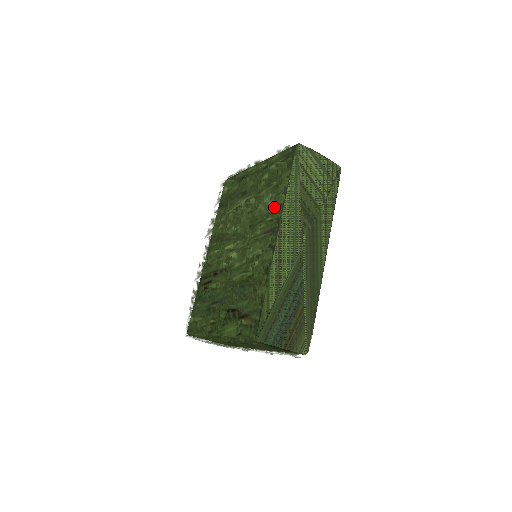
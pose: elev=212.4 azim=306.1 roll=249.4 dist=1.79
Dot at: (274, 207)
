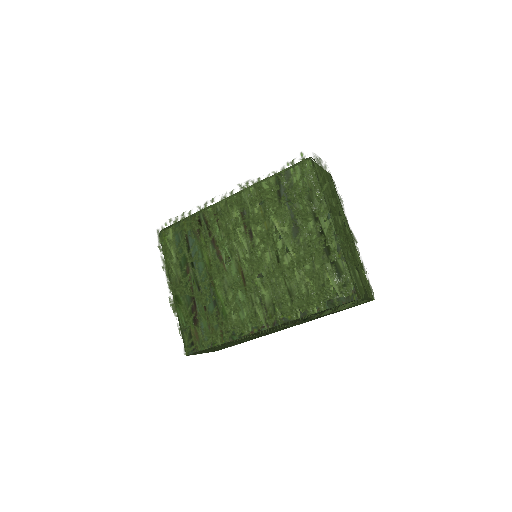
Dot at: (285, 310)
